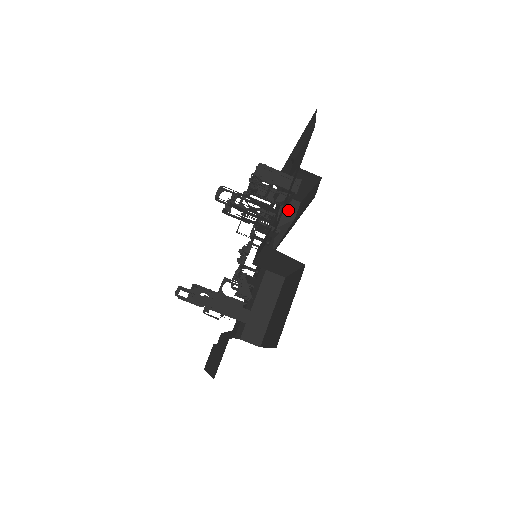
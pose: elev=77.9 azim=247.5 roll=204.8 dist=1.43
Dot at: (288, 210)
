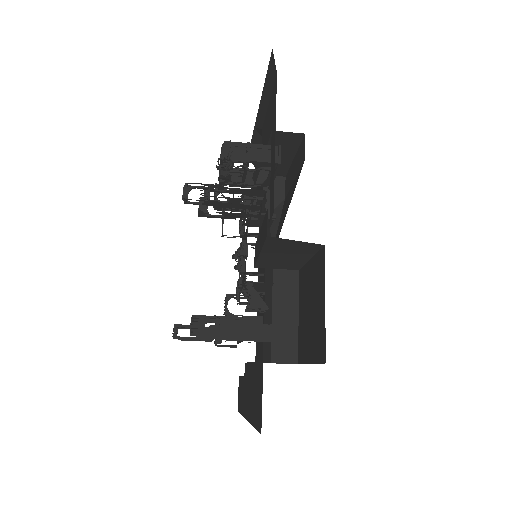
Dot at: (274, 190)
